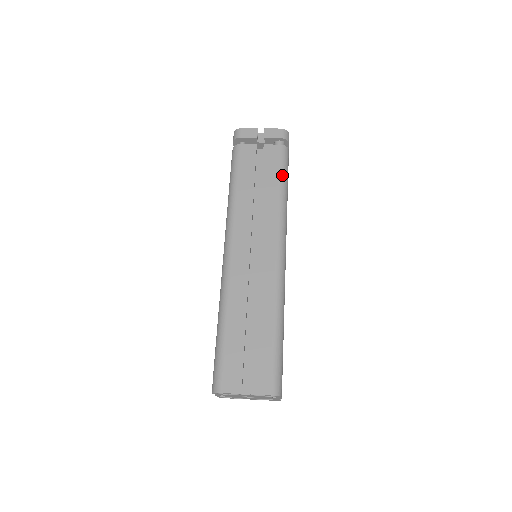
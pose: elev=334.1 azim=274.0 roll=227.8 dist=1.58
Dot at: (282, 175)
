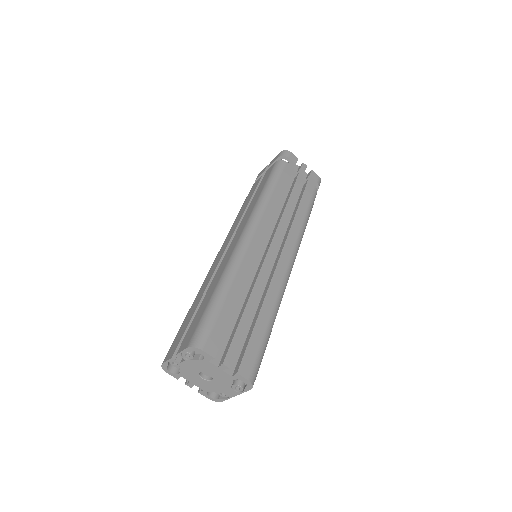
Dot at: (269, 179)
